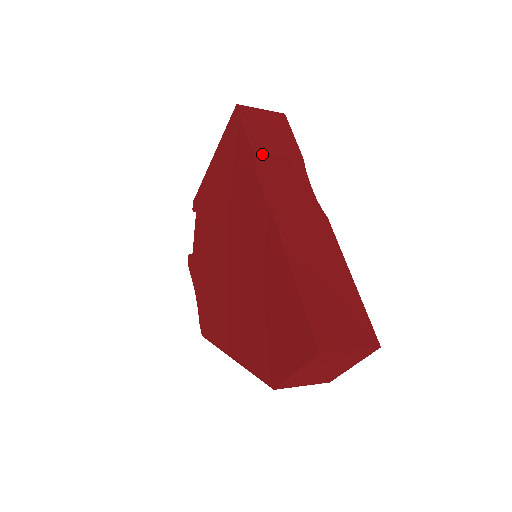
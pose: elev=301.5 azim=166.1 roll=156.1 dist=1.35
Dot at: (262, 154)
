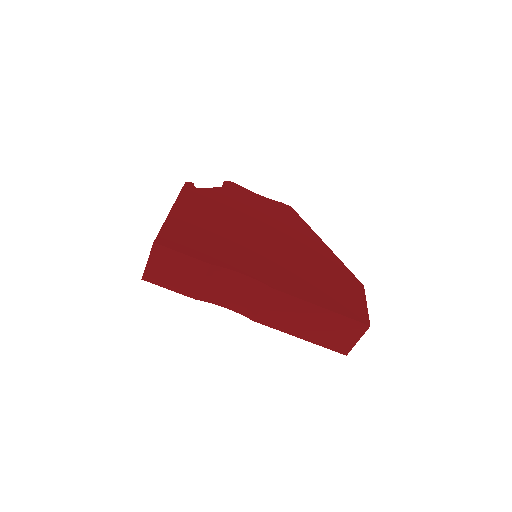
Dot at: (199, 294)
